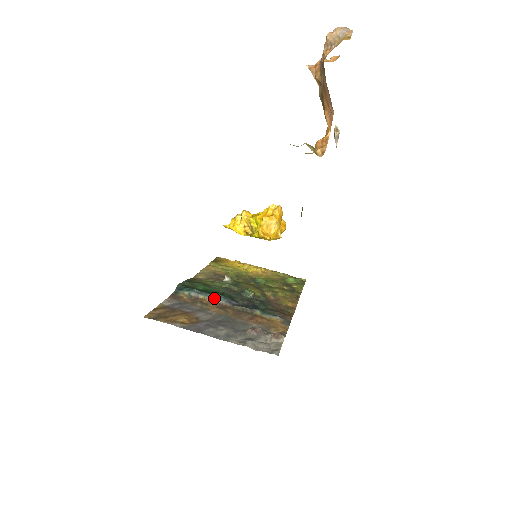
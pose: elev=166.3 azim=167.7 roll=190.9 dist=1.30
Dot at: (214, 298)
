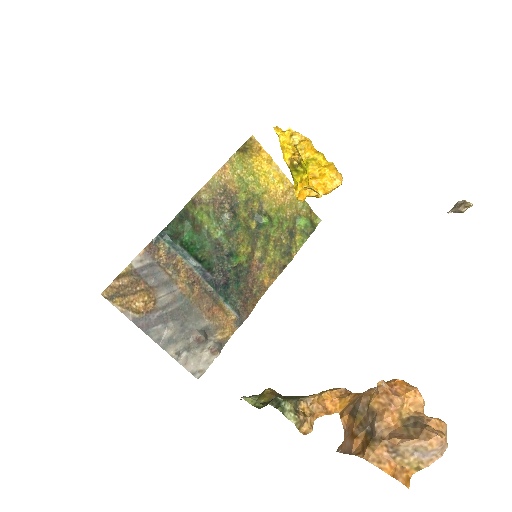
Dot at: (190, 266)
